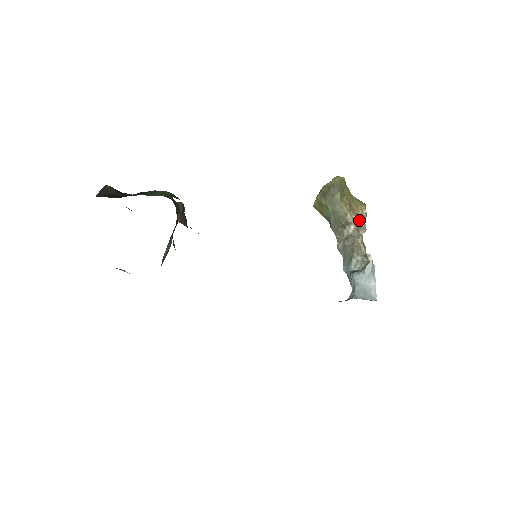
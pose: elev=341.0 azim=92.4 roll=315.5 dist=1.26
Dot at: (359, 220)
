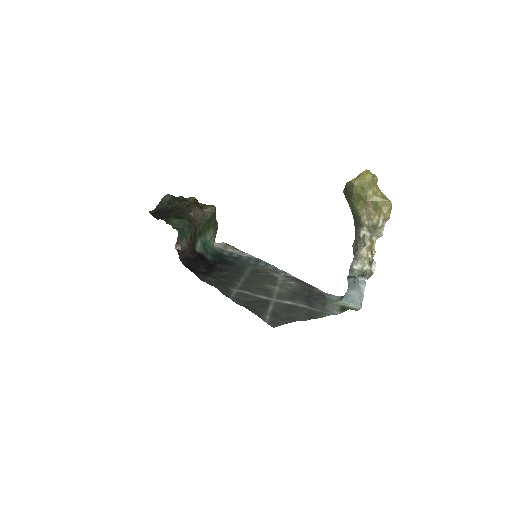
Dot at: (373, 226)
